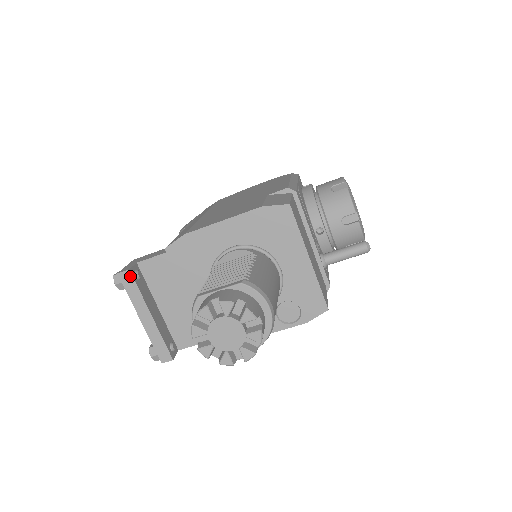
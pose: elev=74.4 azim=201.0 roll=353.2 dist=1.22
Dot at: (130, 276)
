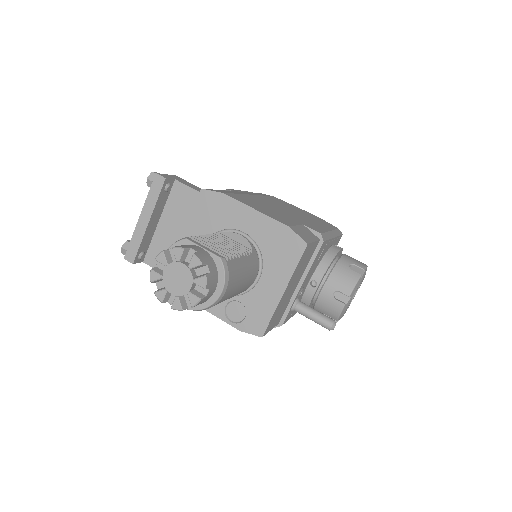
Dot at: (162, 183)
